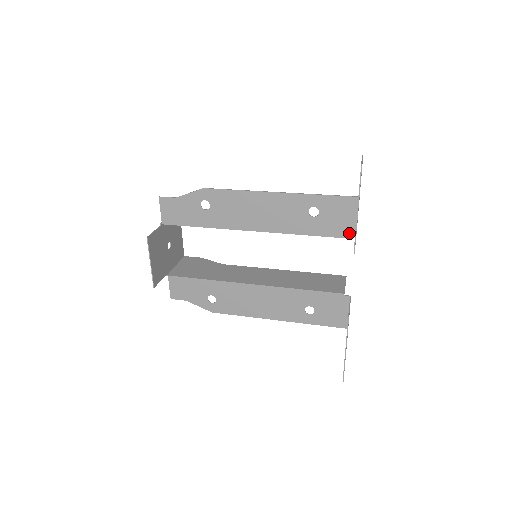
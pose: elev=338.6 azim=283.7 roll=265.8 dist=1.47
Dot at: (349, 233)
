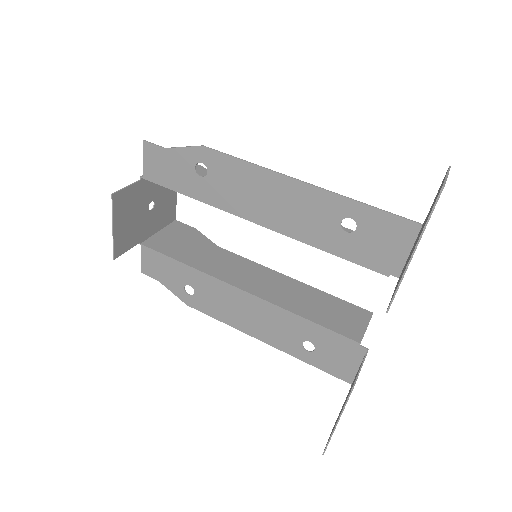
Dot at: (392, 270)
